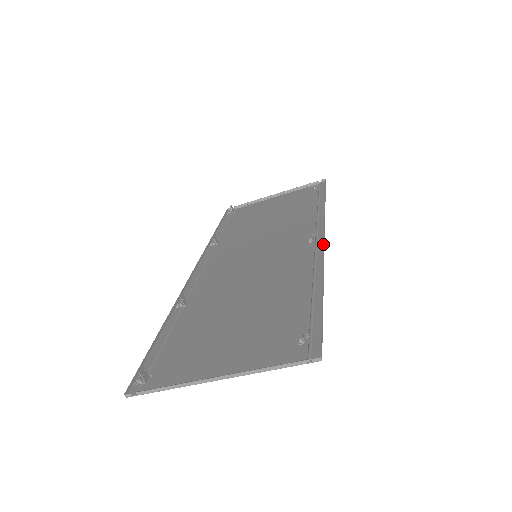
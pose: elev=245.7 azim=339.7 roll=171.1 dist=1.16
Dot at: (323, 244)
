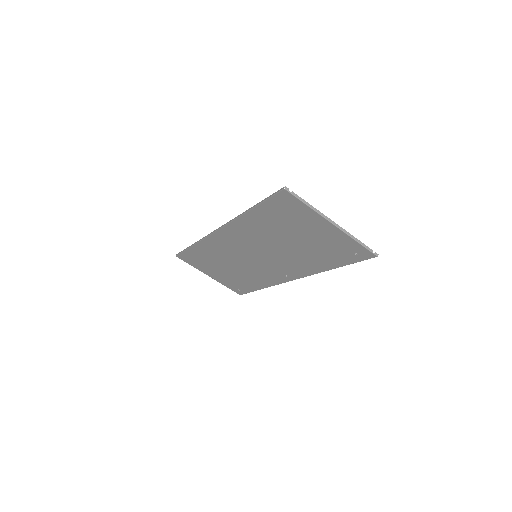
Dot at: occluded
